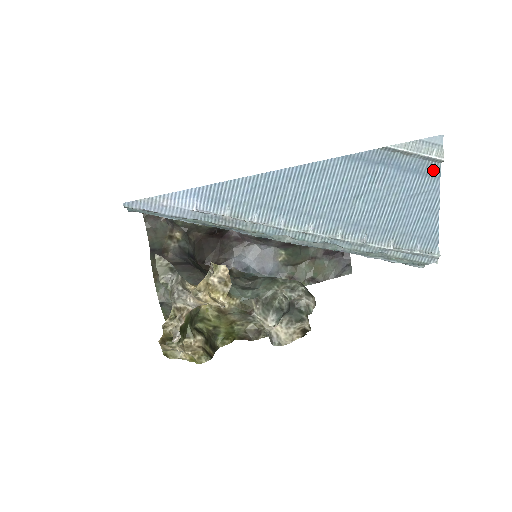
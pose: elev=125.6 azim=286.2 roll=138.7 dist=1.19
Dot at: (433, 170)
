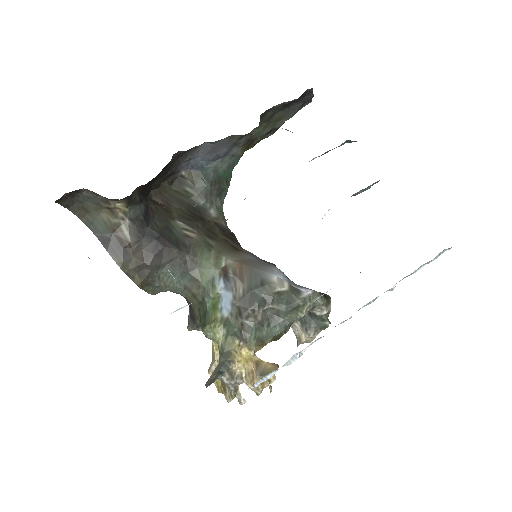
Dot at: occluded
